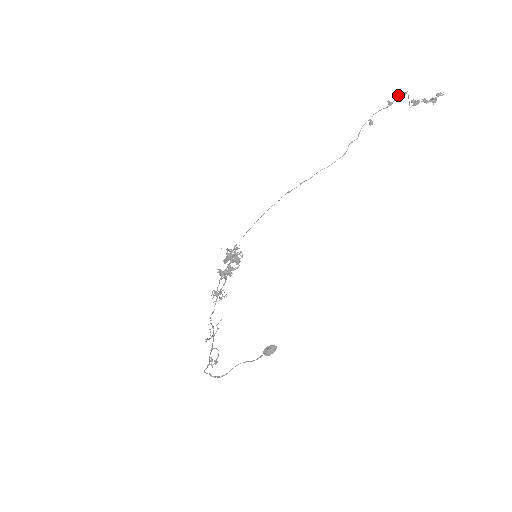
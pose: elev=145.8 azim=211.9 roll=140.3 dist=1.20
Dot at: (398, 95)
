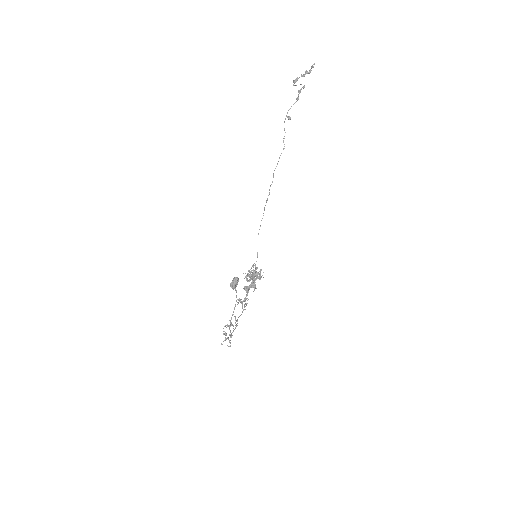
Dot at: (299, 90)
